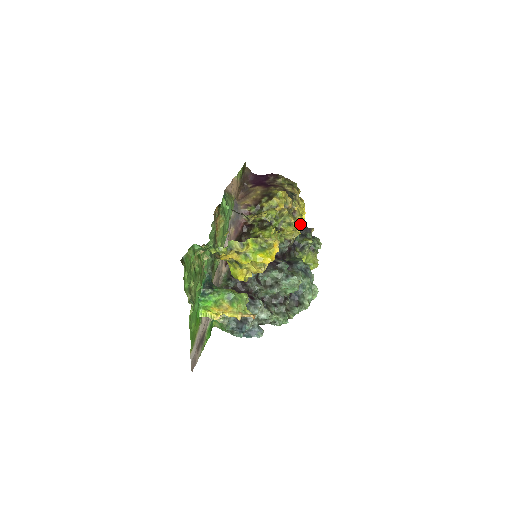
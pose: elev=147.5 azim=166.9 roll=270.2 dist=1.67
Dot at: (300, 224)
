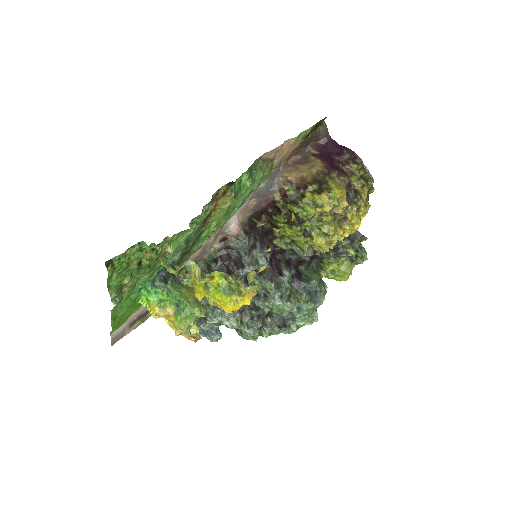
Dot at: (347, 232)
